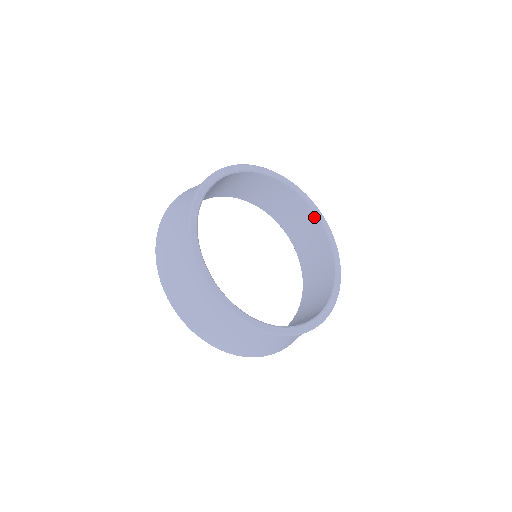
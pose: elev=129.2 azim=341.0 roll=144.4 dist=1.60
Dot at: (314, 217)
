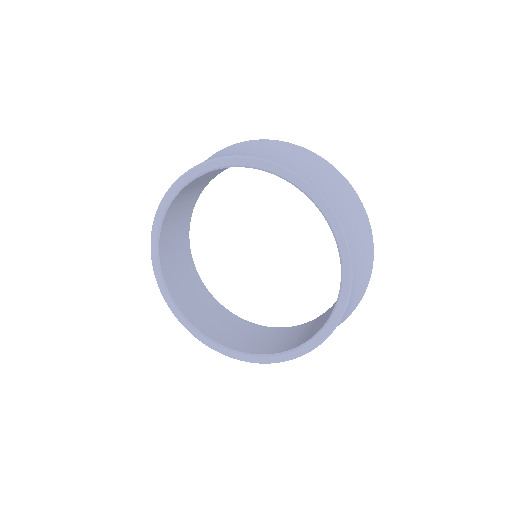
Dot at: occluded
